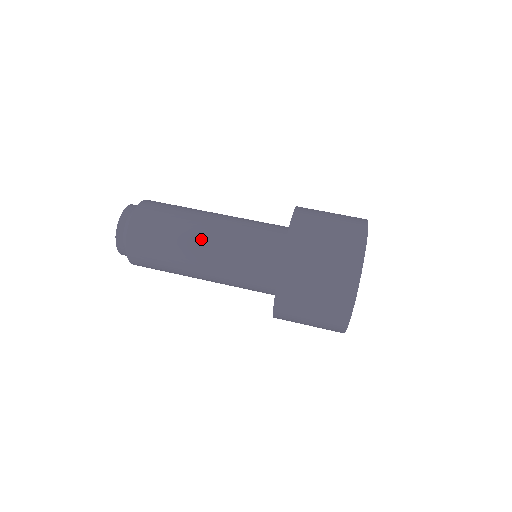
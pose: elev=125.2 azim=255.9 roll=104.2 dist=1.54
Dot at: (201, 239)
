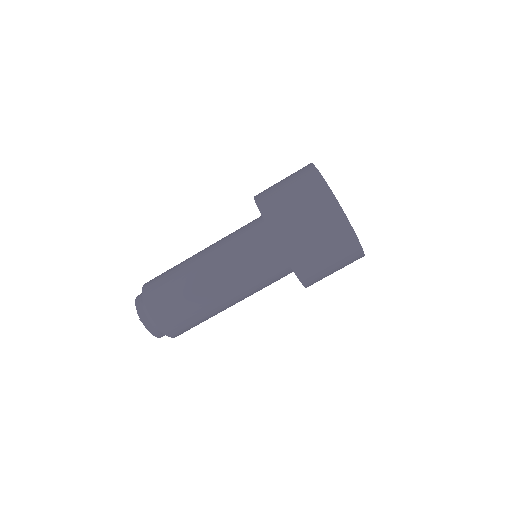
Dot at: (217, 293)
